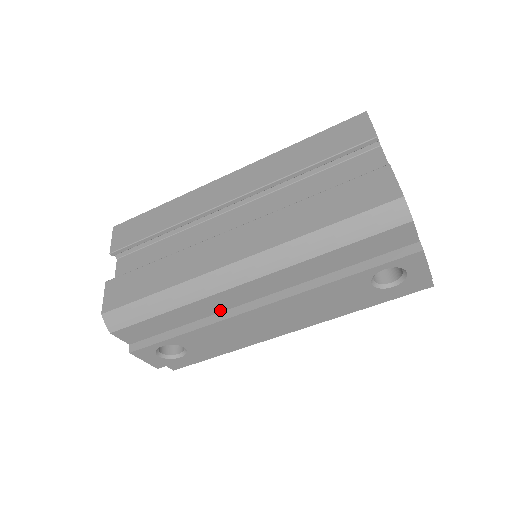
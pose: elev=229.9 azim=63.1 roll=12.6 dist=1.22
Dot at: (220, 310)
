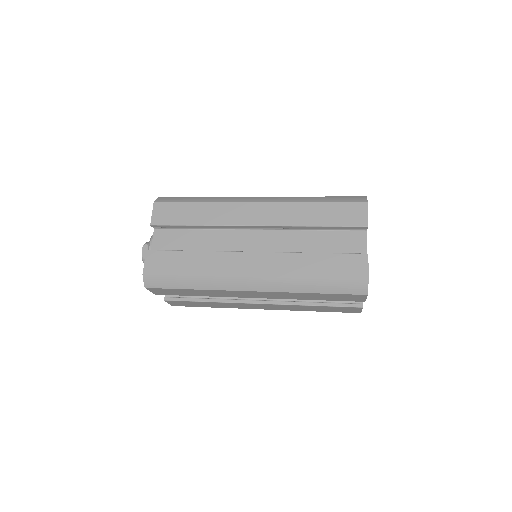
Dot at: occluded
